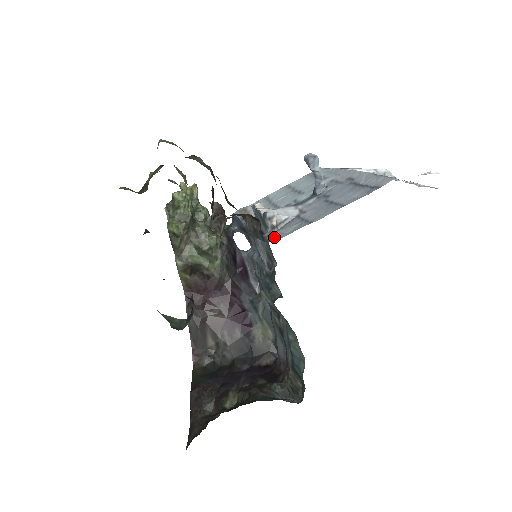
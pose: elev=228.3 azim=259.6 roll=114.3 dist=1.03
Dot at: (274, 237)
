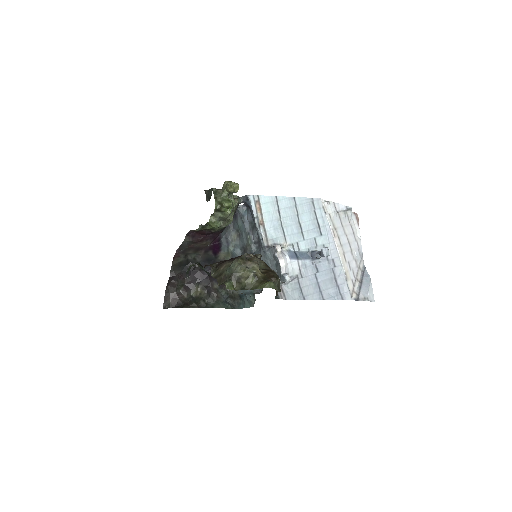
Dot at: (282, 294)
